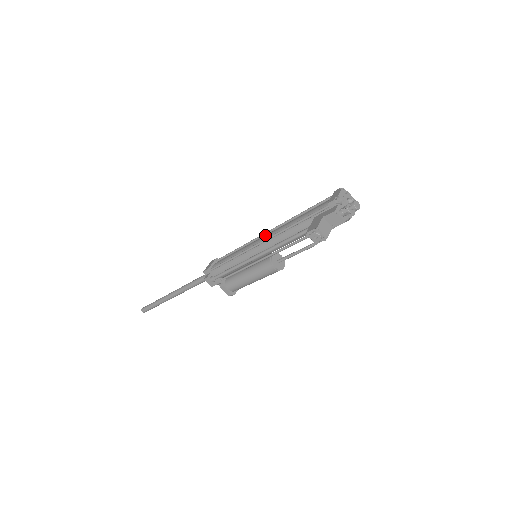
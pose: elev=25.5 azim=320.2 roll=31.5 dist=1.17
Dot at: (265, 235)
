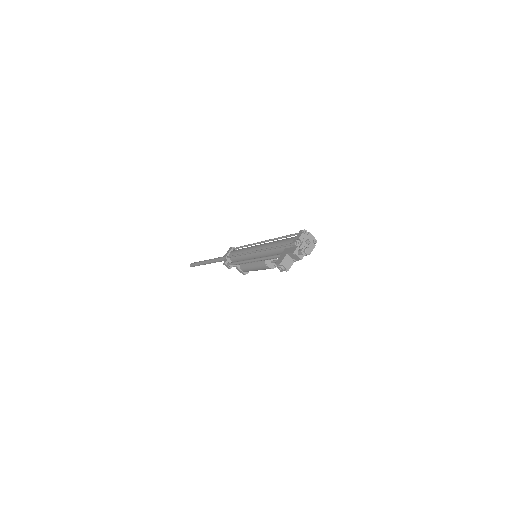
Dot at: (260, 245)
